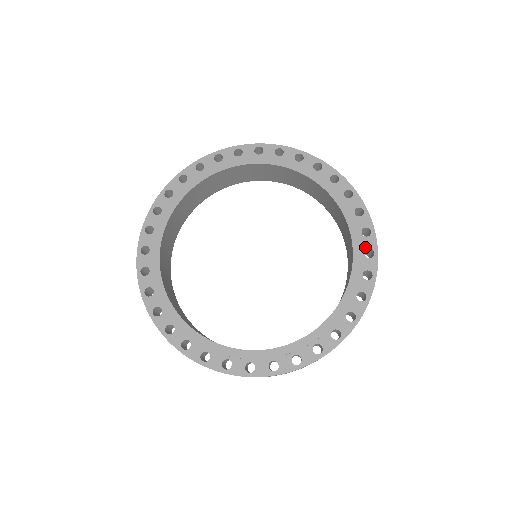
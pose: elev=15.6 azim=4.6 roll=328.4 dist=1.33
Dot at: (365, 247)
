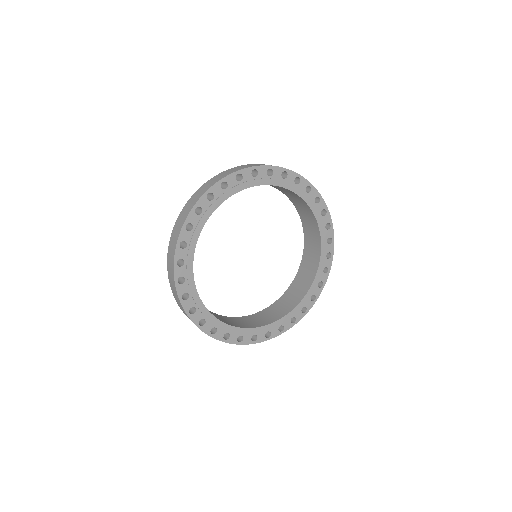
Dot at: (306, 305)
